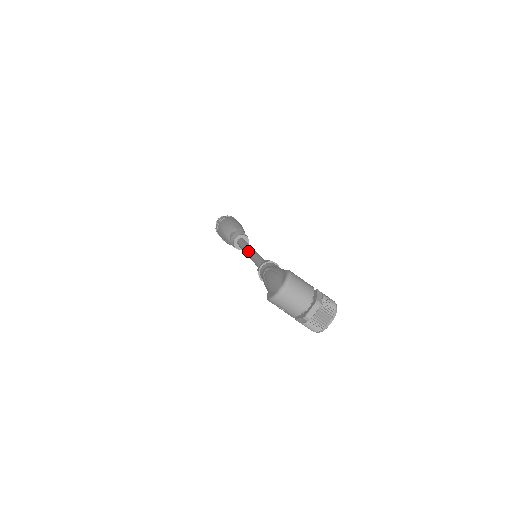
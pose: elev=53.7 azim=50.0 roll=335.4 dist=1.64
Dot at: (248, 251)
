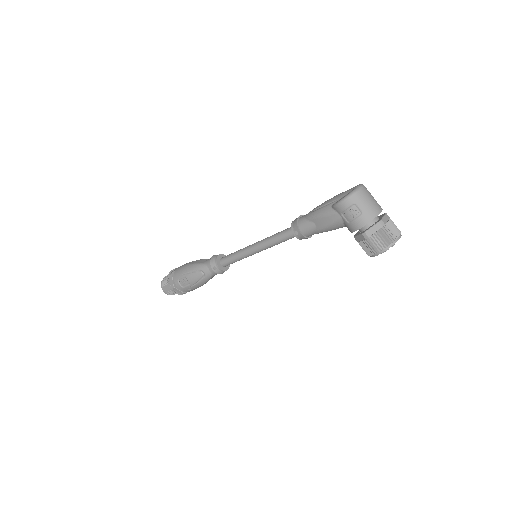
Dot at: occluded
